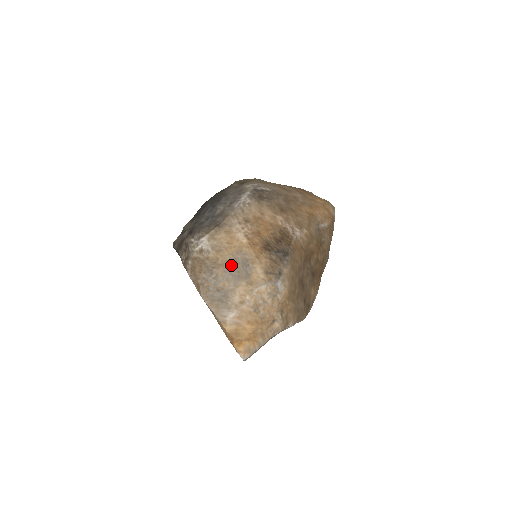
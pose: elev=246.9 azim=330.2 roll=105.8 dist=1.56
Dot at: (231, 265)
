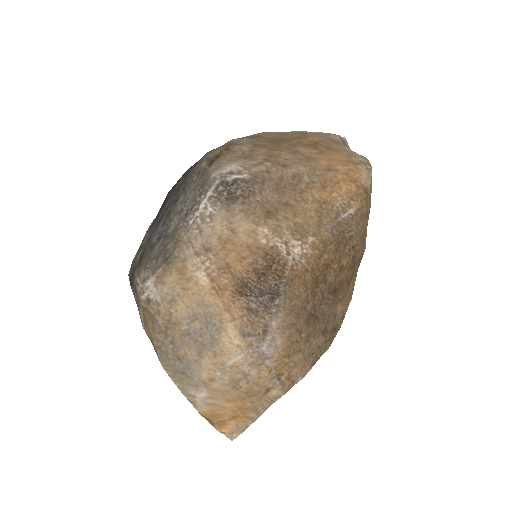
Dot at: (190, 325)
